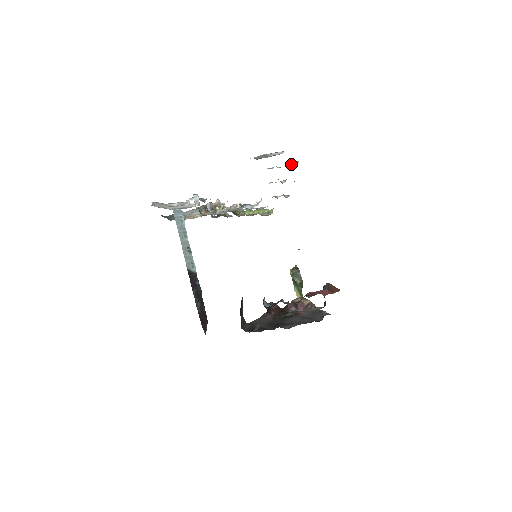
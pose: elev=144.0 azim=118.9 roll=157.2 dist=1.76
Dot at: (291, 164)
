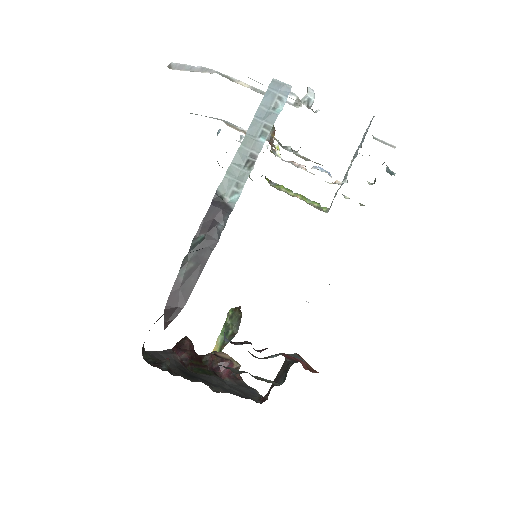
Dot at: (387, 169)
